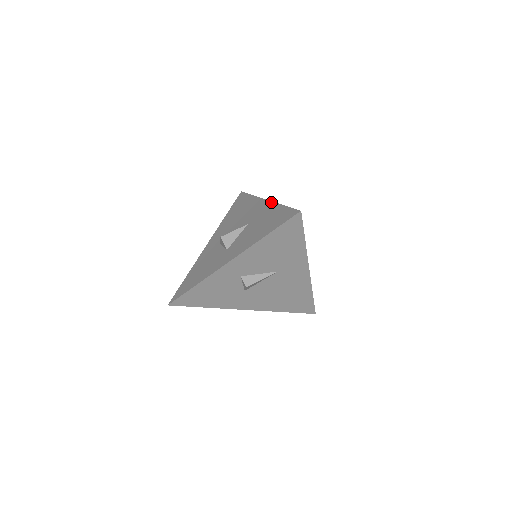
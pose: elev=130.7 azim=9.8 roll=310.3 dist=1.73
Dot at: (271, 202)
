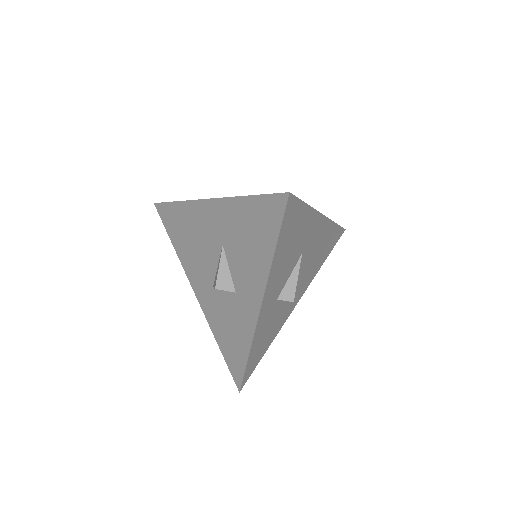
Dot at: (221, 200)
